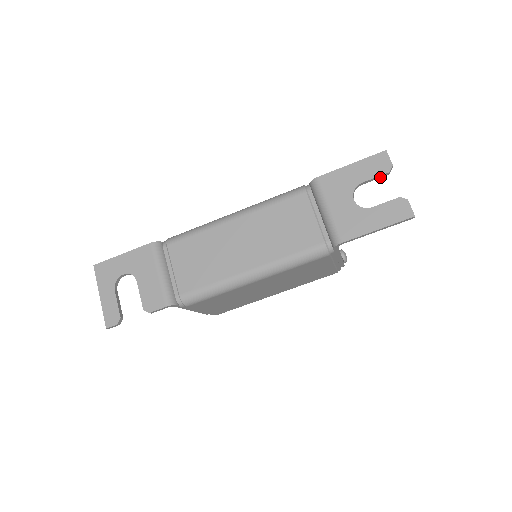
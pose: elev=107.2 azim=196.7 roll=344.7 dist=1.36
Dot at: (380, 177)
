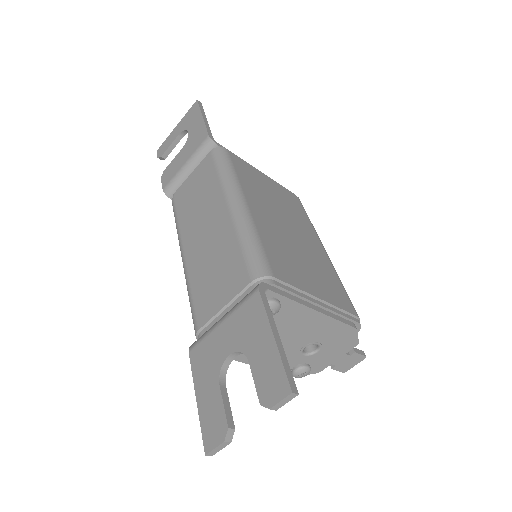
Dot at: (262, 390)
